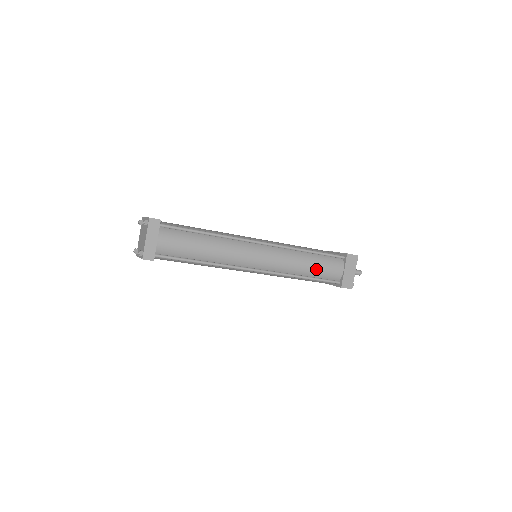
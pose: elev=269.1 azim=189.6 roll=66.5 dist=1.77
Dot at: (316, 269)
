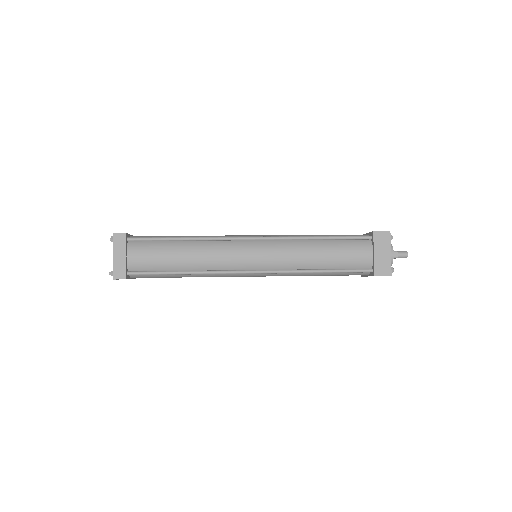
Dot at: (333, 258)
